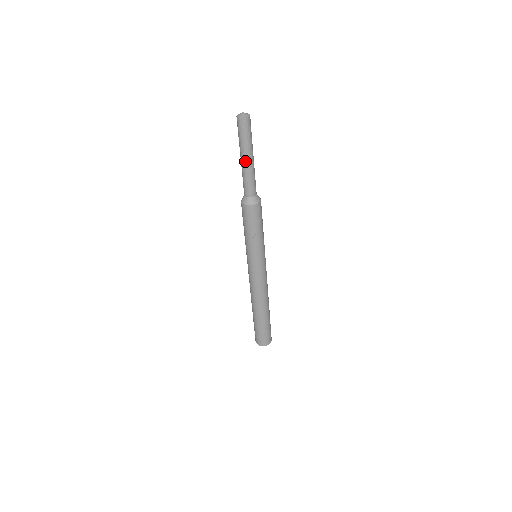
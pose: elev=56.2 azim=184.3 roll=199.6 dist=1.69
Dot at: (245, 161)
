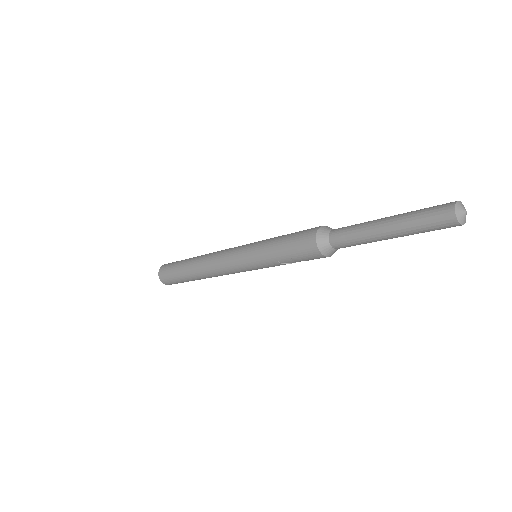
Dot at: (386, 237)
